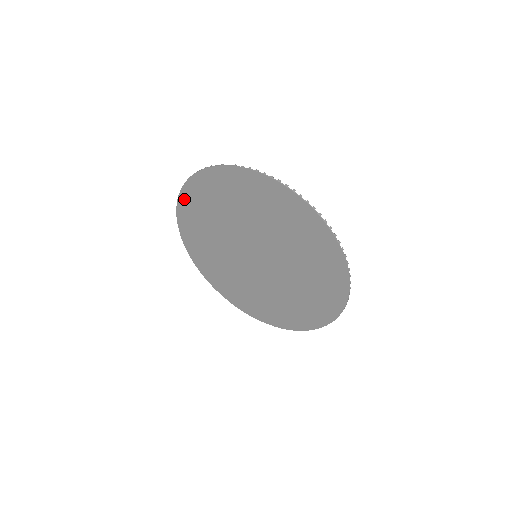
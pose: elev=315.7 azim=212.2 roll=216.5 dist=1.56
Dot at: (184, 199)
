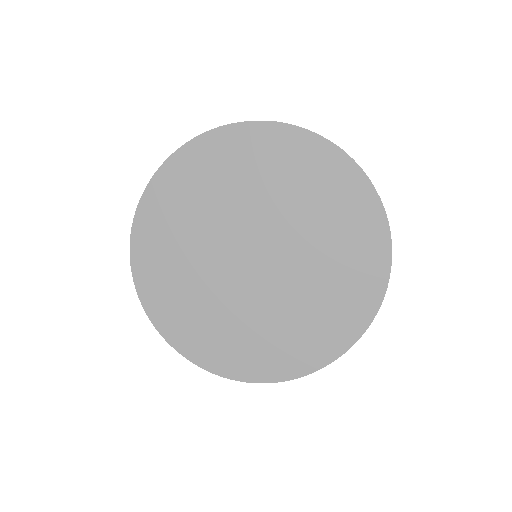
Dot at: (155, 189)
